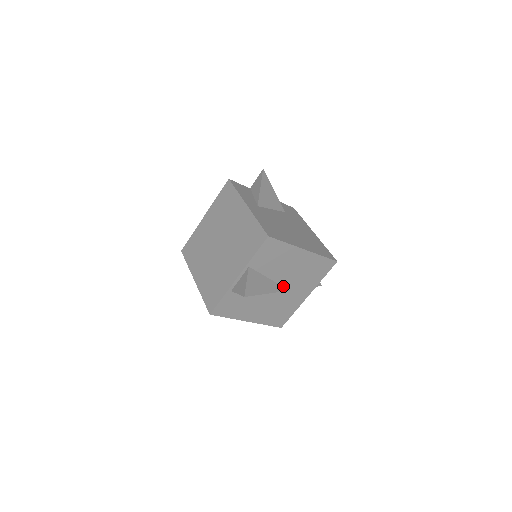
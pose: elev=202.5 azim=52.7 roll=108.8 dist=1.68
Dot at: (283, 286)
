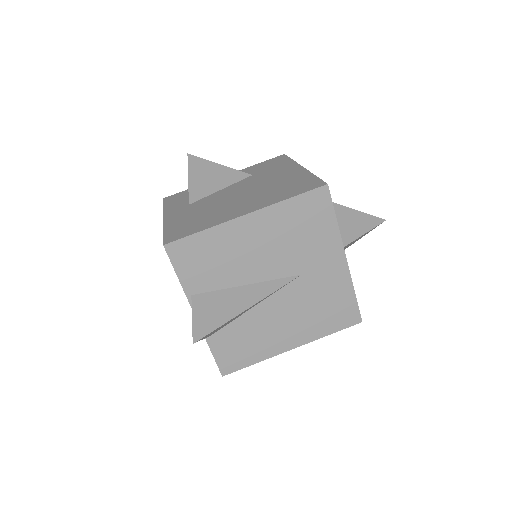
Dot at: (282, 277)
